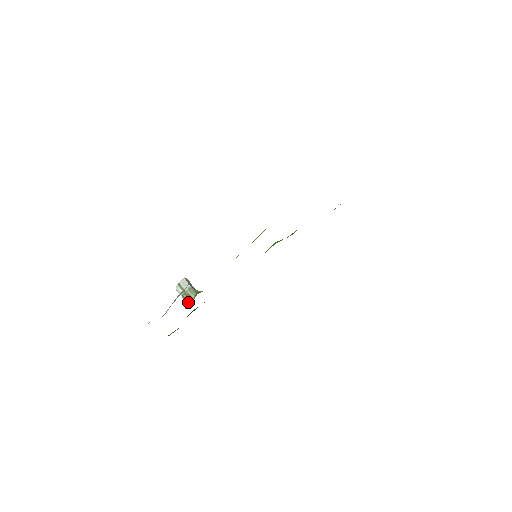
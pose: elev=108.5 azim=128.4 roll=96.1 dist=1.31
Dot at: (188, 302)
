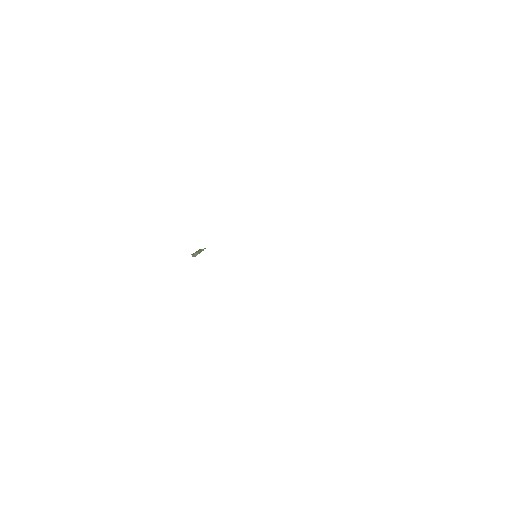
Dot at: occluded
